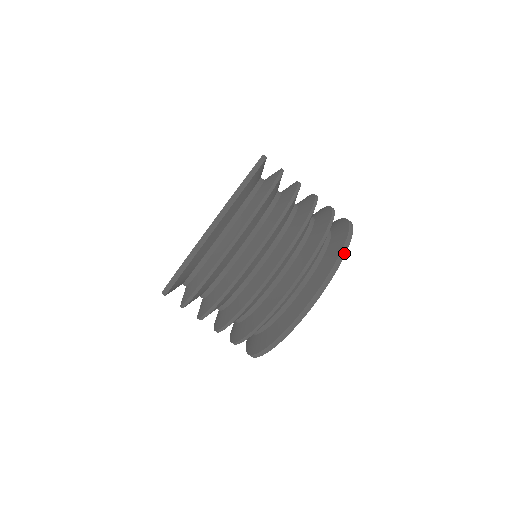
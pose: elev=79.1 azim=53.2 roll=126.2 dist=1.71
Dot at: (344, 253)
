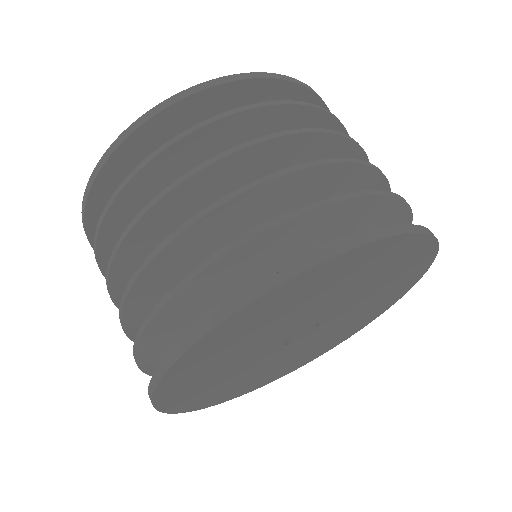
Dot at: (426, 231)
